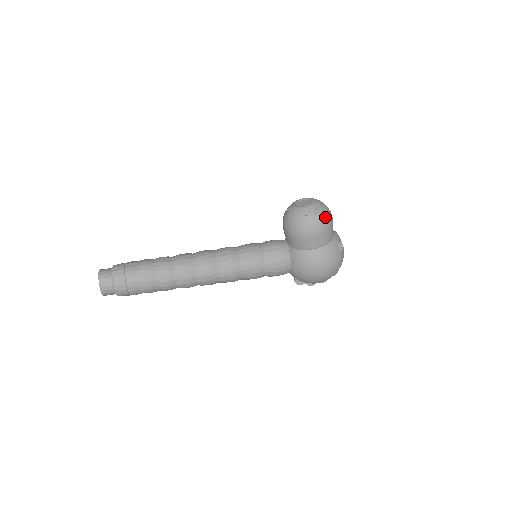
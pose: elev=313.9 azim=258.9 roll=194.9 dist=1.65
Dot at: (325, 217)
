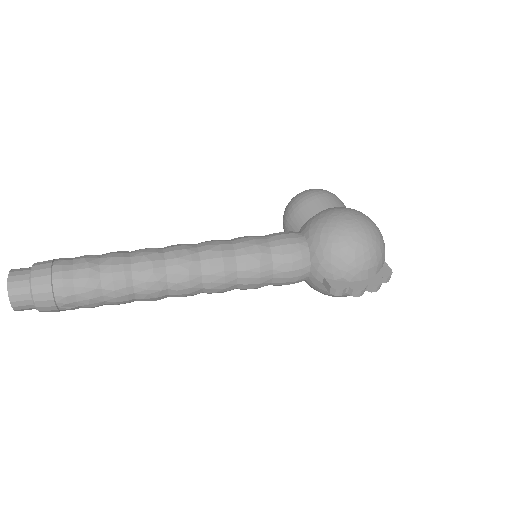
Dot at: occluded
